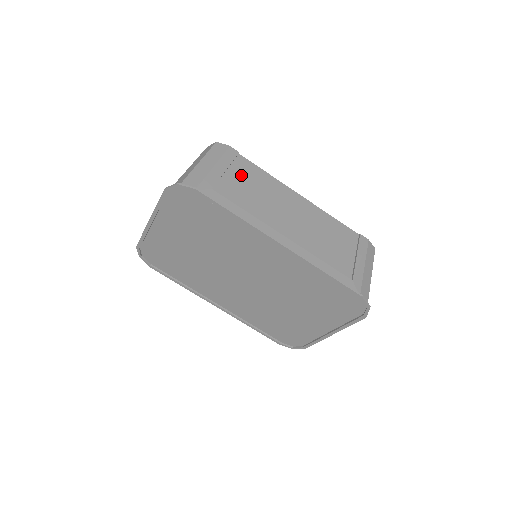
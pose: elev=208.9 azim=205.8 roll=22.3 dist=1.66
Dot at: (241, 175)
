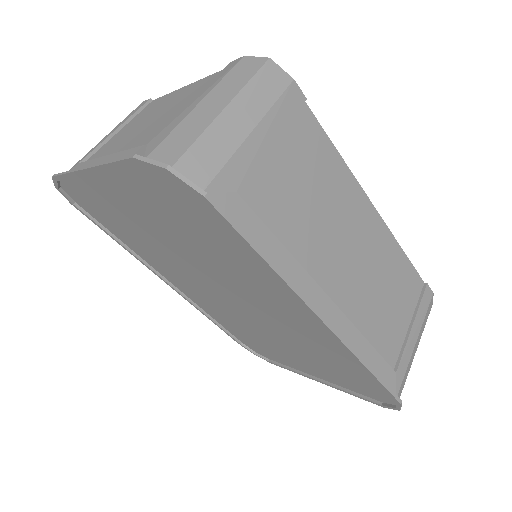
Dot at: (296, 155)
